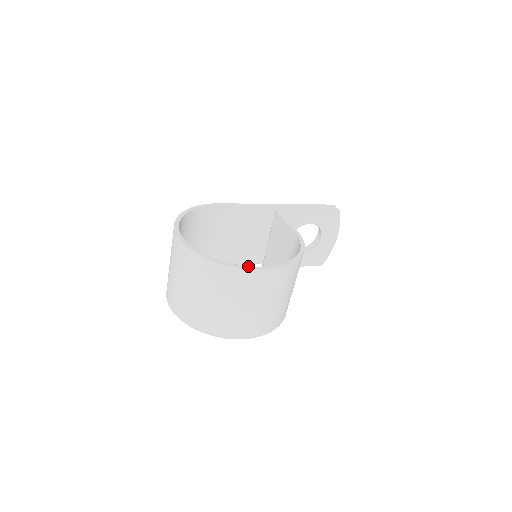
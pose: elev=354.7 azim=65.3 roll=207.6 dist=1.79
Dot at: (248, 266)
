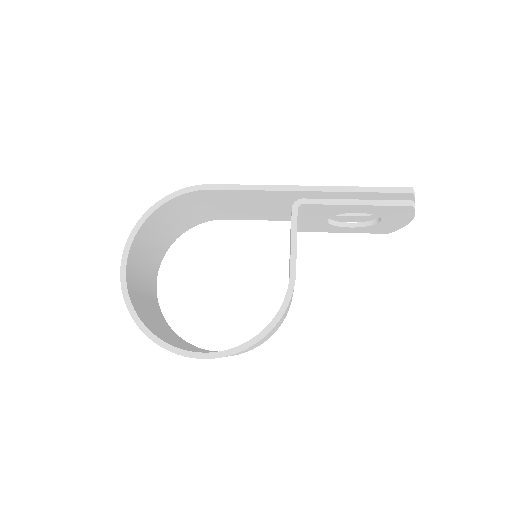
Dot at: (181, 349)
